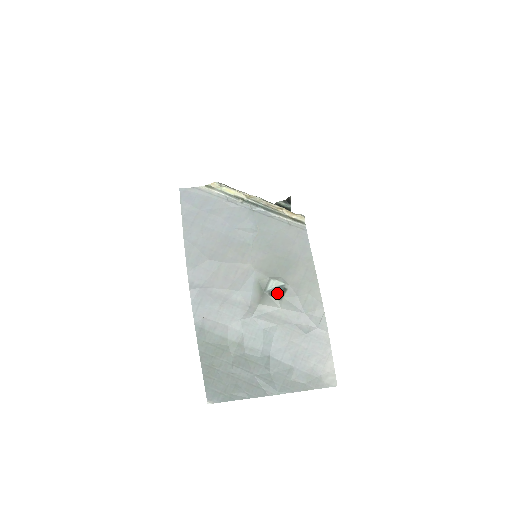
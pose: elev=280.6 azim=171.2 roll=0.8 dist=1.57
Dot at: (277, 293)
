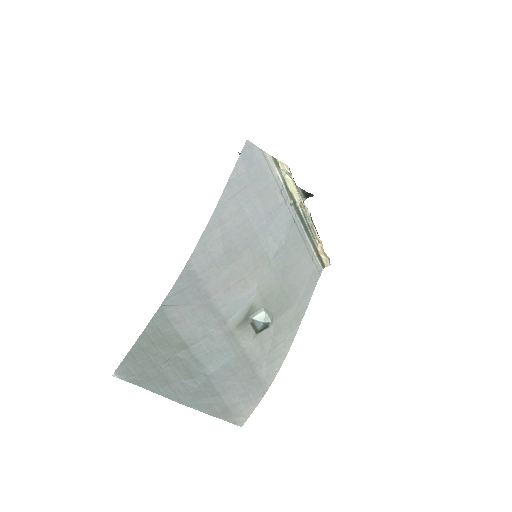
Dot at: (259, 327)
